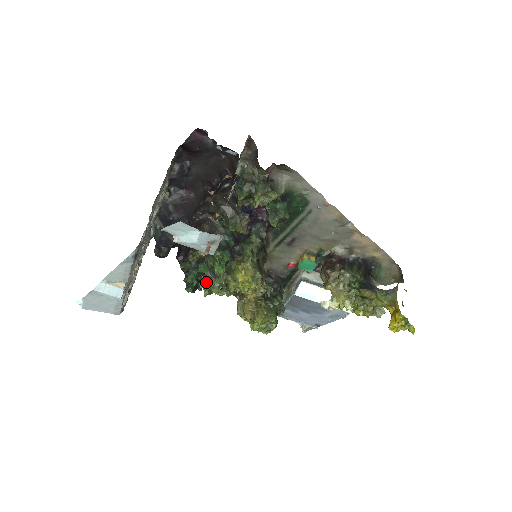
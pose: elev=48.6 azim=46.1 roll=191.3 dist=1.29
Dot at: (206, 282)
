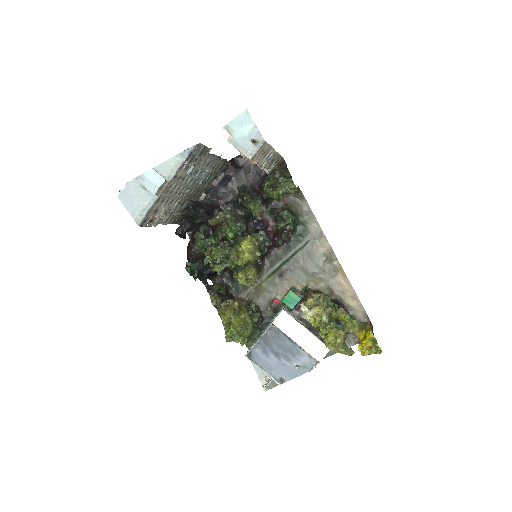
Dot at: (211, 250)
